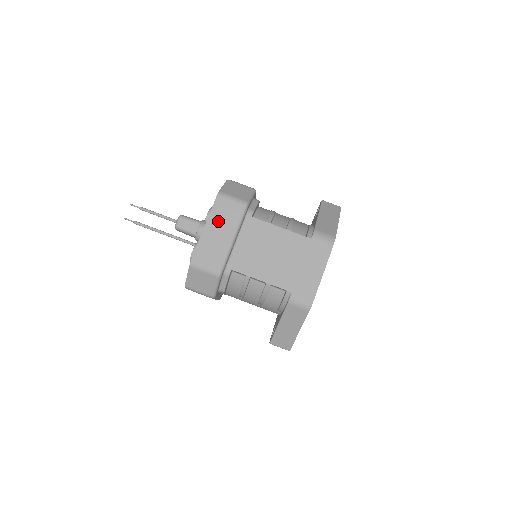
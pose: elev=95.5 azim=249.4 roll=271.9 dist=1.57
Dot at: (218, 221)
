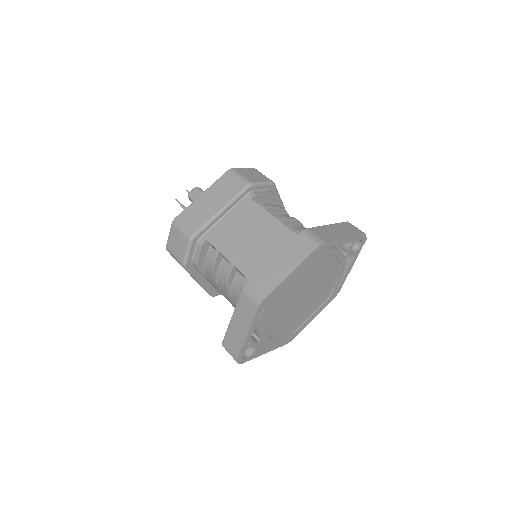
Dot at: (216, 191)
